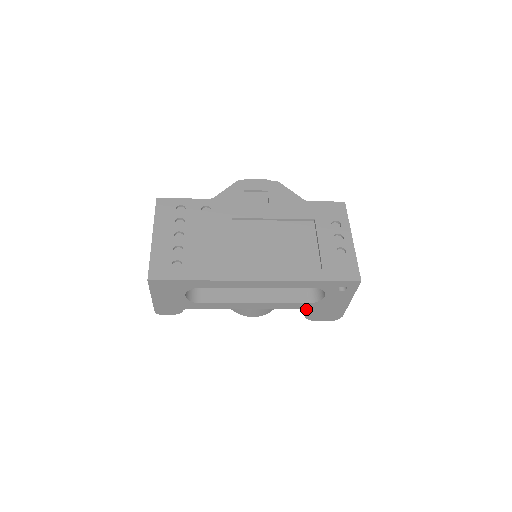
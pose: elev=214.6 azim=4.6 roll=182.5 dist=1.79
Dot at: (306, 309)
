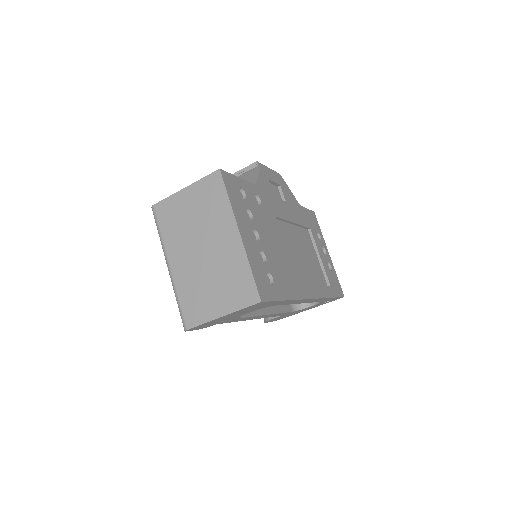
Dot at: (281, 315)
